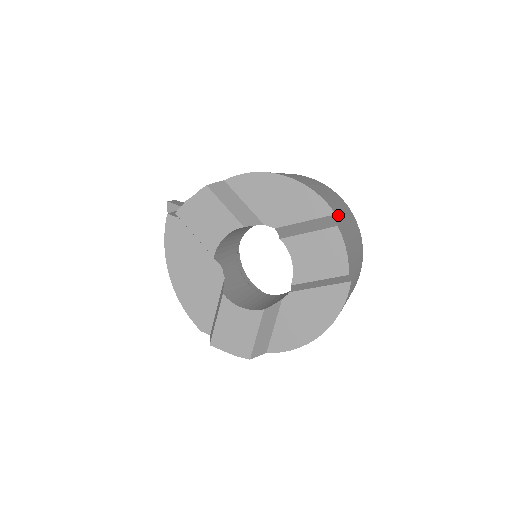
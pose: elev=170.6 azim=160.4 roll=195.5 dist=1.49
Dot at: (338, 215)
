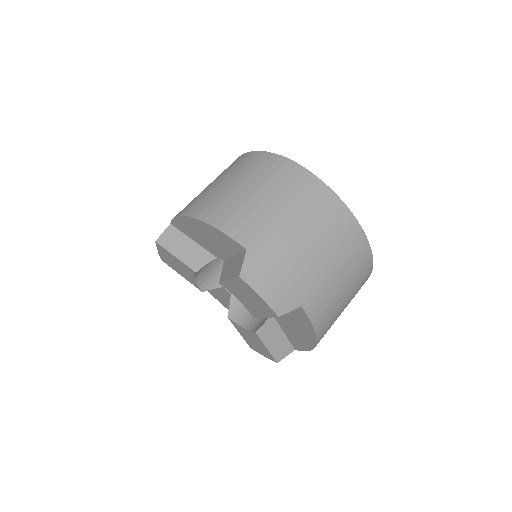
Dot at: (255, 244)
